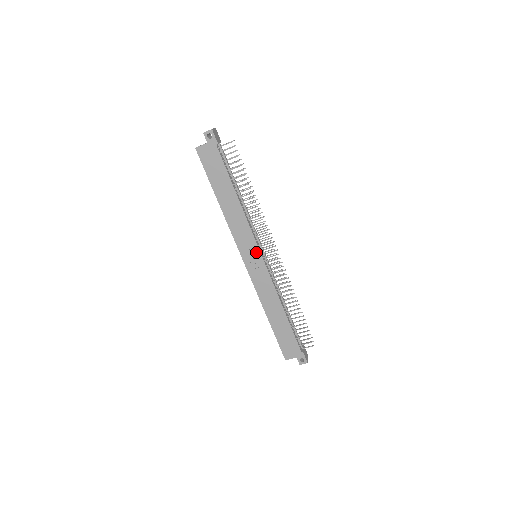
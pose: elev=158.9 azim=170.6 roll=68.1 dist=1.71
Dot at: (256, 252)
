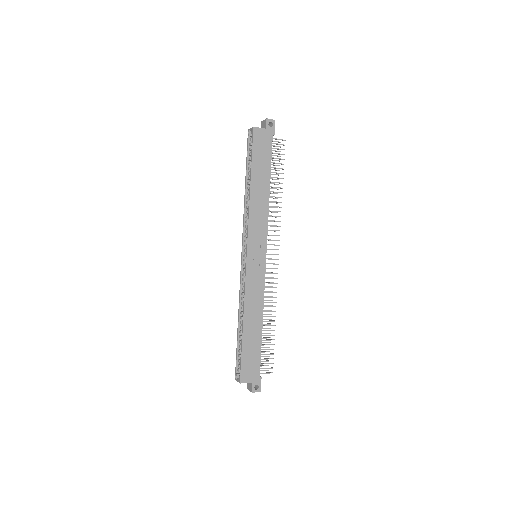
Dot at: (263, 250)
